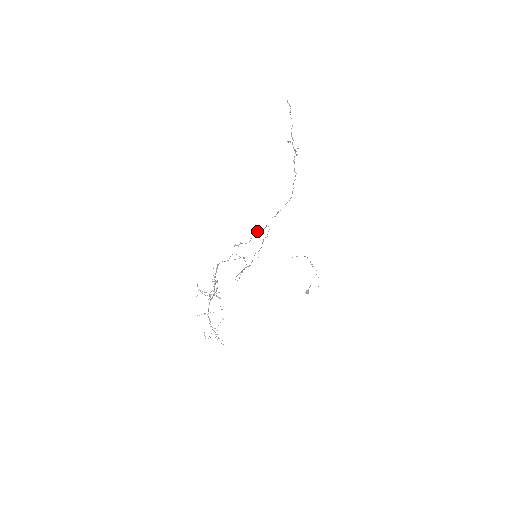
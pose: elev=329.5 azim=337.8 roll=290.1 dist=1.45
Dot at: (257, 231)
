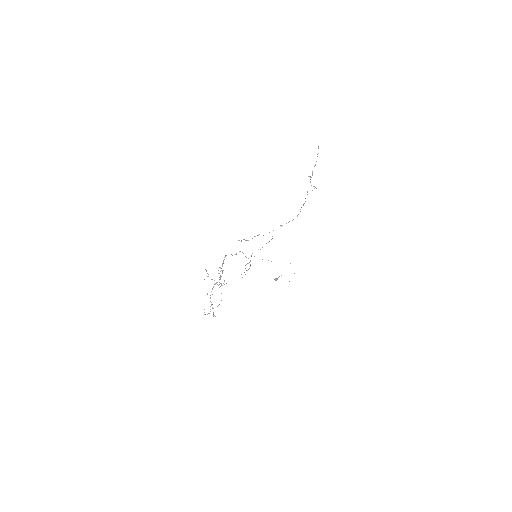
Dot at: occluded
